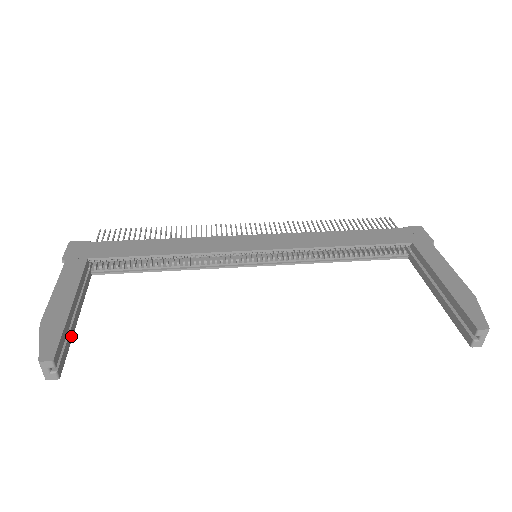
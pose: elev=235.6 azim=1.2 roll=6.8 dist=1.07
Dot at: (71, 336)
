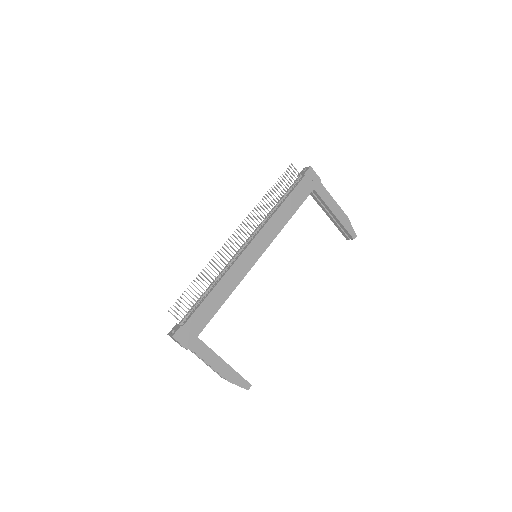
Dot at: occluded
